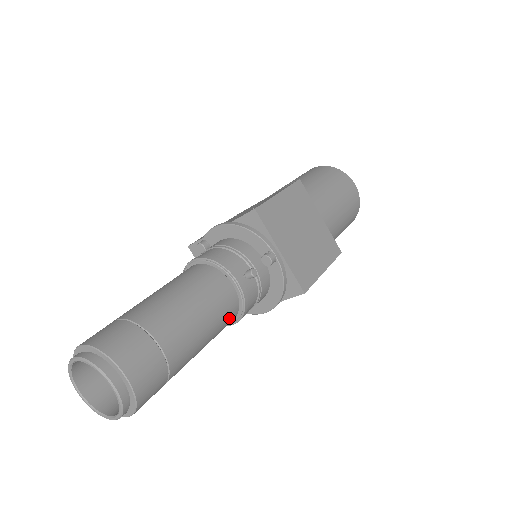
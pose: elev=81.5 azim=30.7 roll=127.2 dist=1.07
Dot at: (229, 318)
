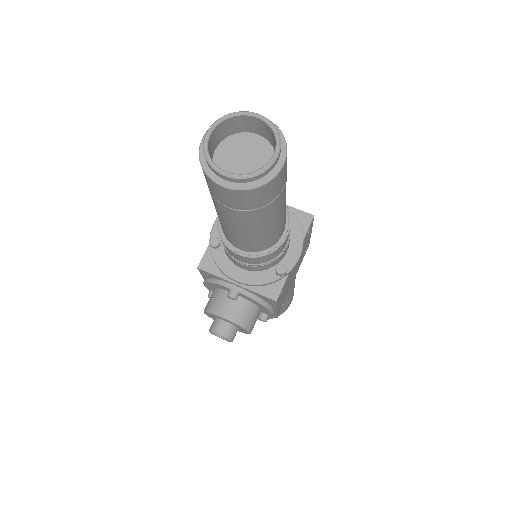
Dot at: occluded
